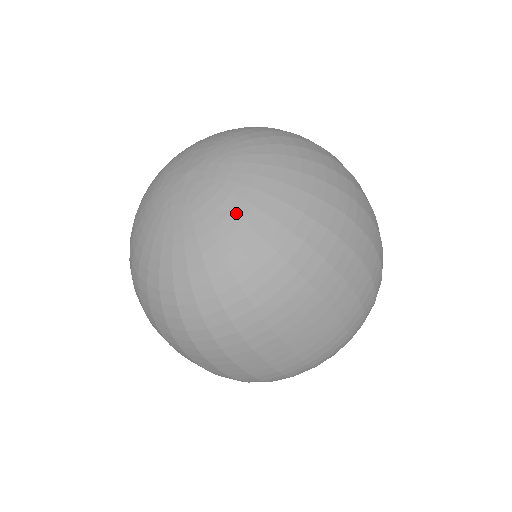
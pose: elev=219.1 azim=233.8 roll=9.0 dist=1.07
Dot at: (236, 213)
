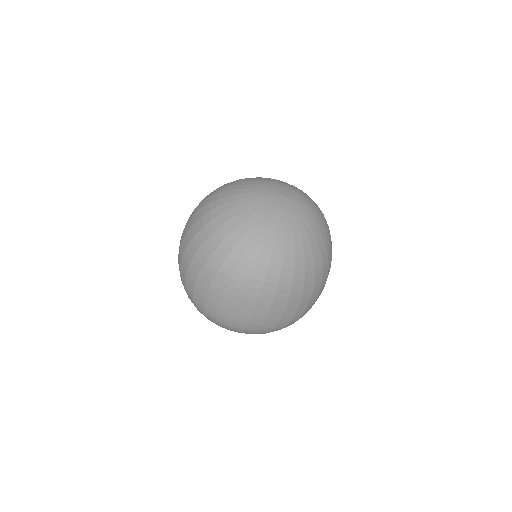
Dot at: (301, 234)
